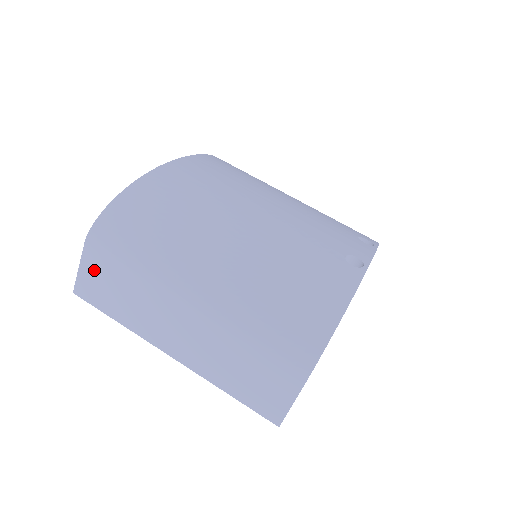
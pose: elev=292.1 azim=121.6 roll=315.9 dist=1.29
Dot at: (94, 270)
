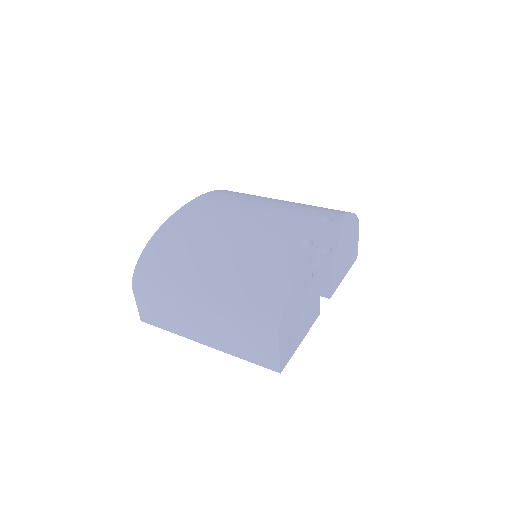
Dot at: (144, 304)
